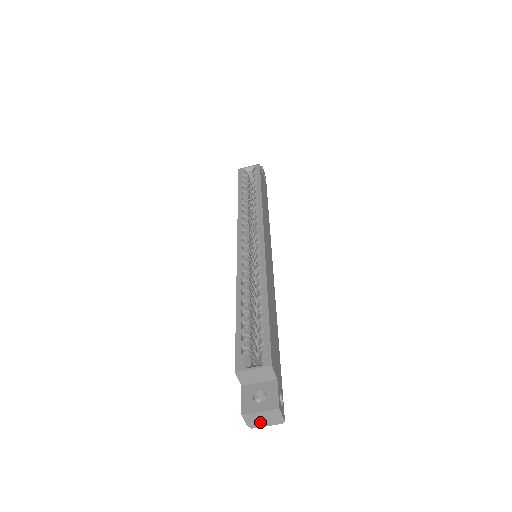
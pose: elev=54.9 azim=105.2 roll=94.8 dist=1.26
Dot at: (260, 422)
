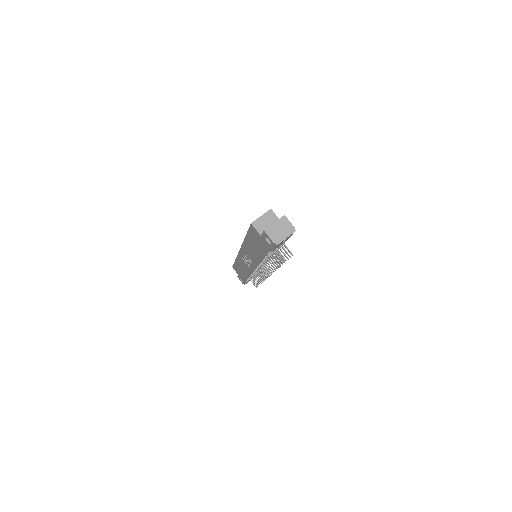
Dot at: (280, 235)
